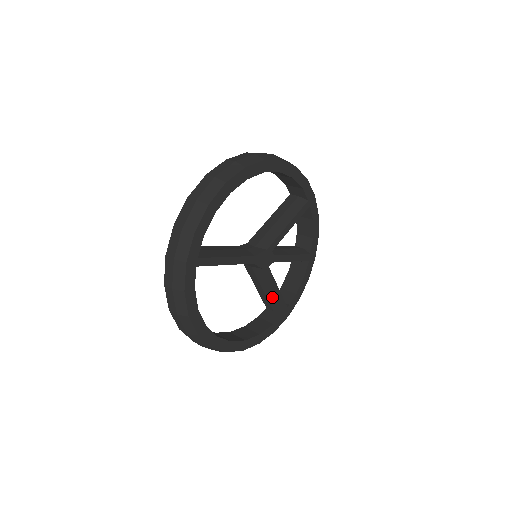
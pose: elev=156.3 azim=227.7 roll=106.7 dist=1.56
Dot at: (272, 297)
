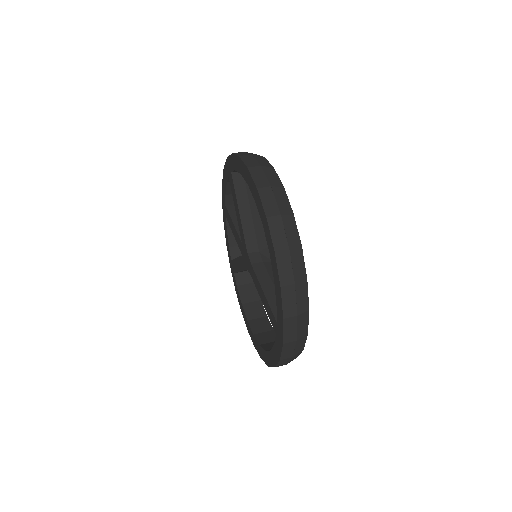
Dot at: occluded
